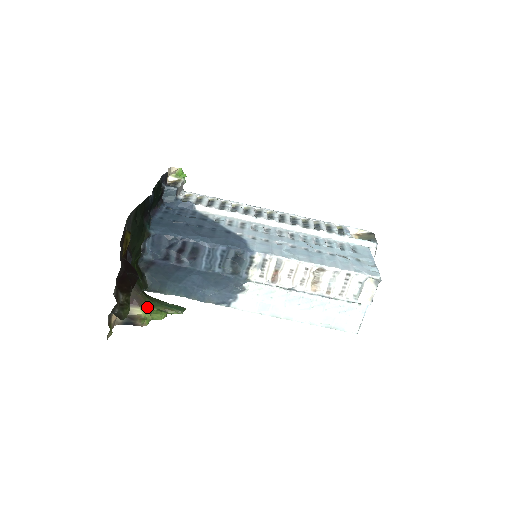
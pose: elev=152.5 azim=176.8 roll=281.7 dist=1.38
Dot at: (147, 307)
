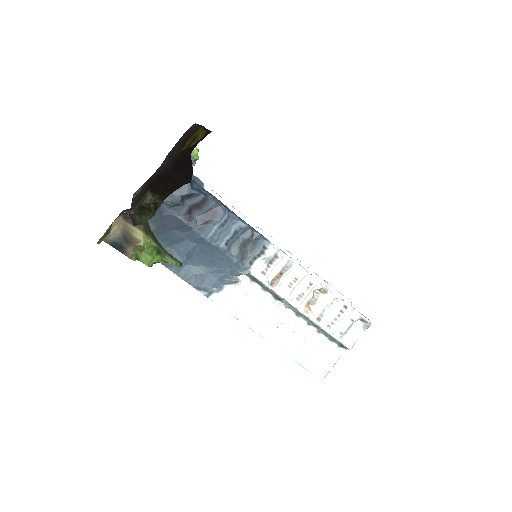
Dot at: (150, 237)
